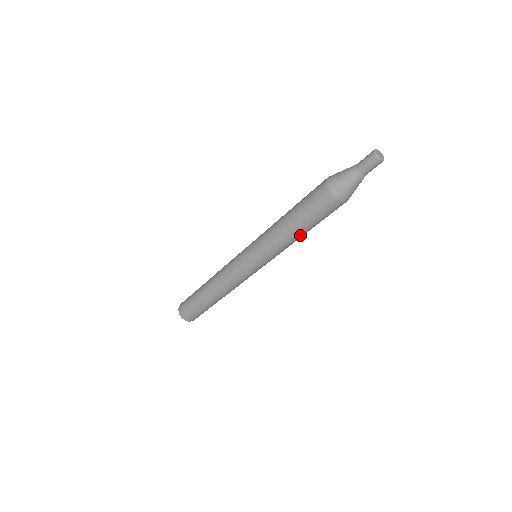
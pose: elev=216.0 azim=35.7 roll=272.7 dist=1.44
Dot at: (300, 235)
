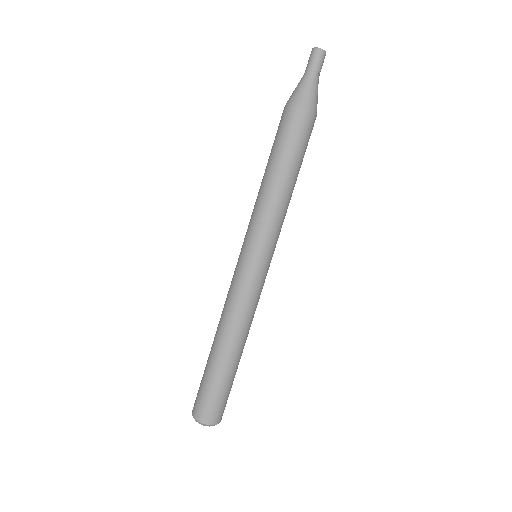
Dot at: (291, 183)
